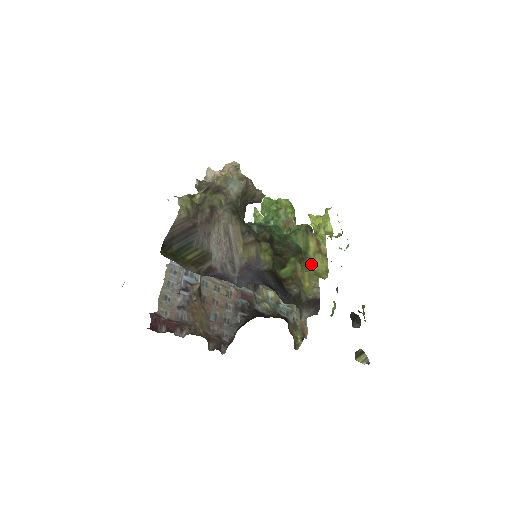
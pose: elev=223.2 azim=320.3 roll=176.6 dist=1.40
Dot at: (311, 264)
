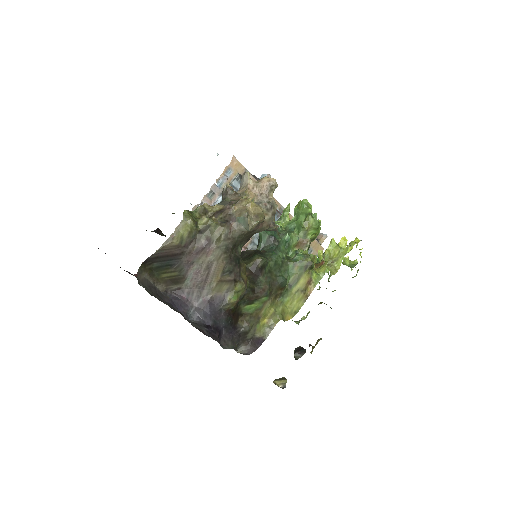
Dot at: (286, 300)
